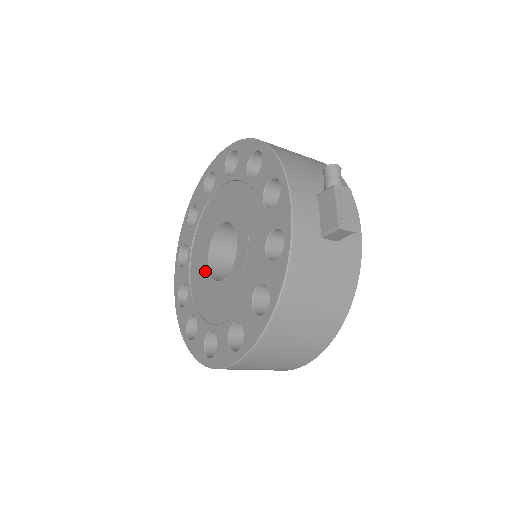
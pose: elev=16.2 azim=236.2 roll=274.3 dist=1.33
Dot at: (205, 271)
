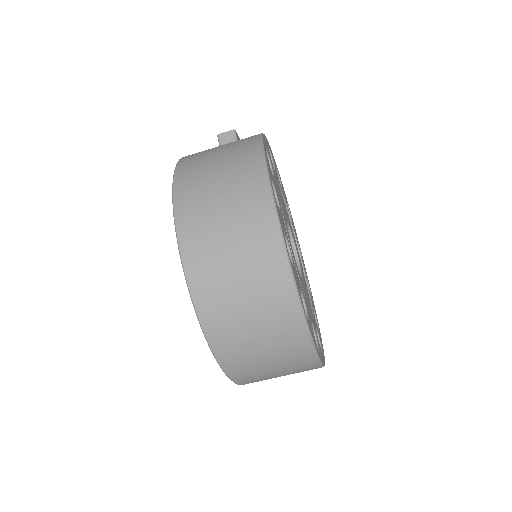
Dot at: occluded
